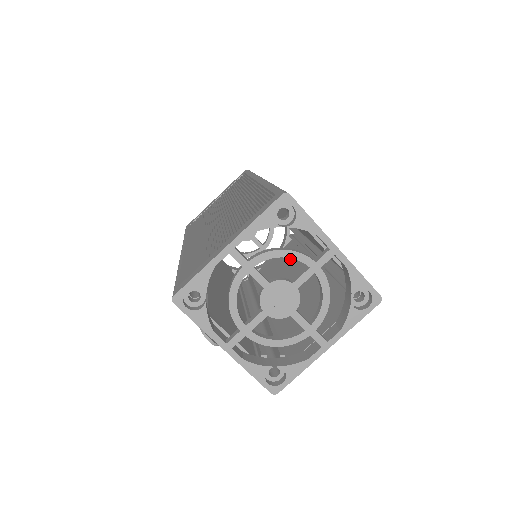
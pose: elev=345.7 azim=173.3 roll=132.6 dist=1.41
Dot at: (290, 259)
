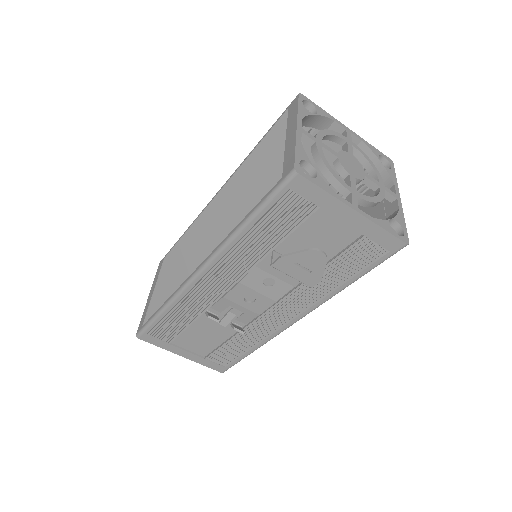
Dot at: occluded
